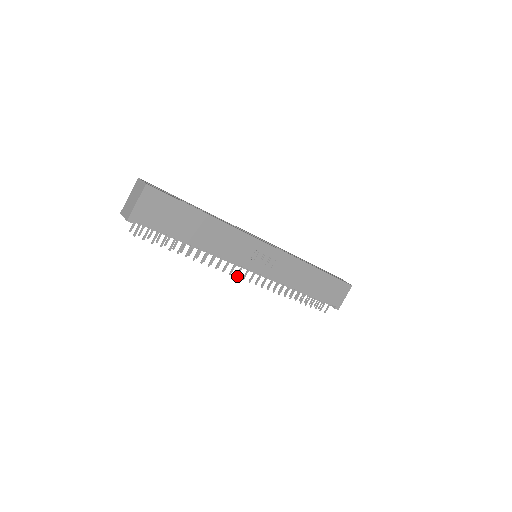
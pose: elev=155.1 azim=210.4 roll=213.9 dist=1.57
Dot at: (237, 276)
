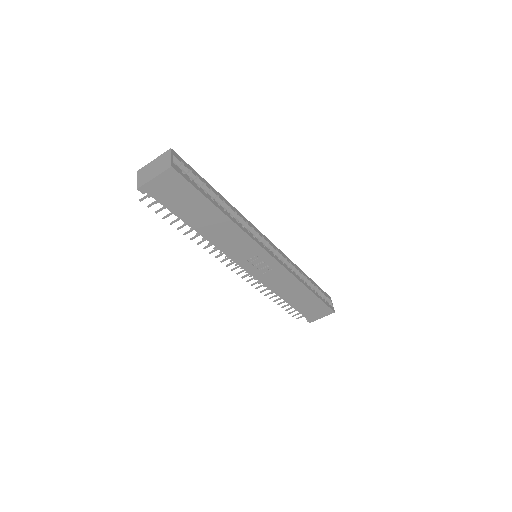
Dot at: (227, 266)
